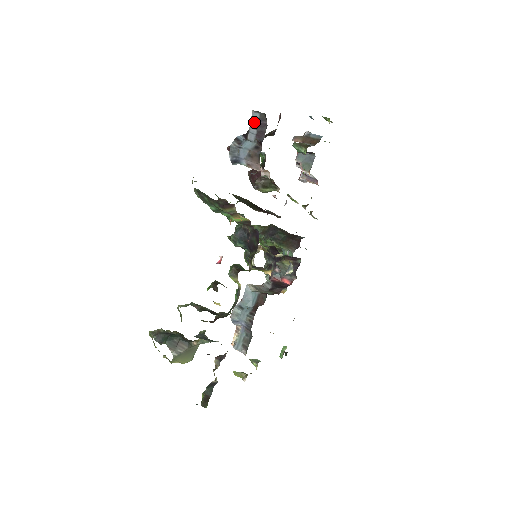
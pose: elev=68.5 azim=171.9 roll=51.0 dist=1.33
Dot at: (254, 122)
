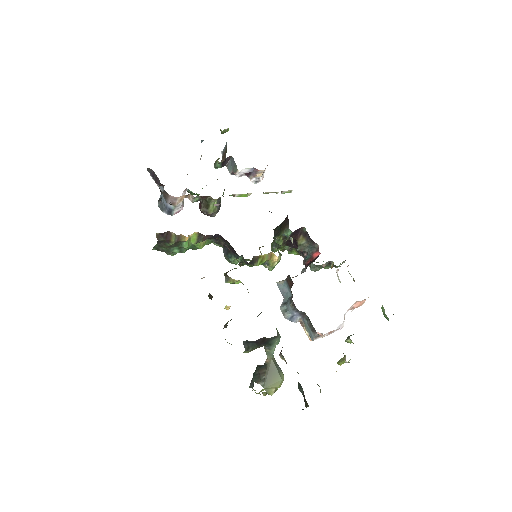
Dot at: occluded
